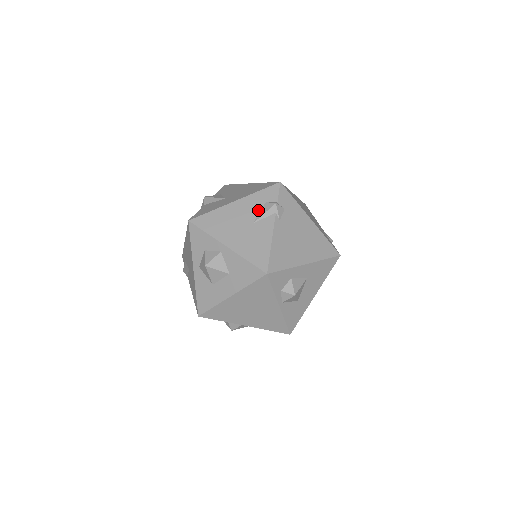
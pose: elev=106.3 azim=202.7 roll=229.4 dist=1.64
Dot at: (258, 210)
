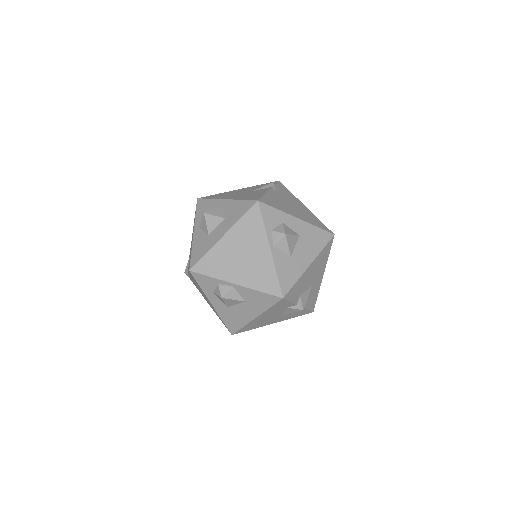
Dot at: (257, 188)
